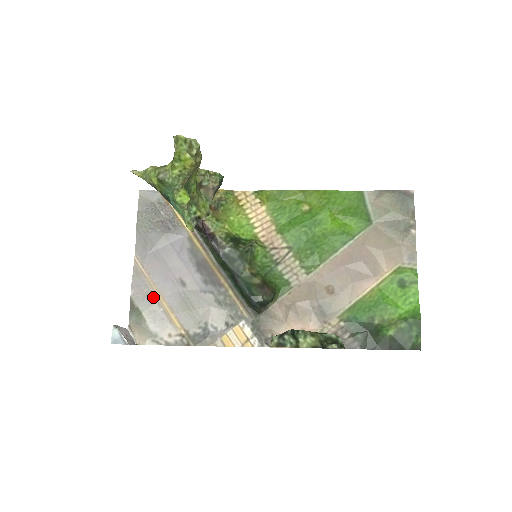
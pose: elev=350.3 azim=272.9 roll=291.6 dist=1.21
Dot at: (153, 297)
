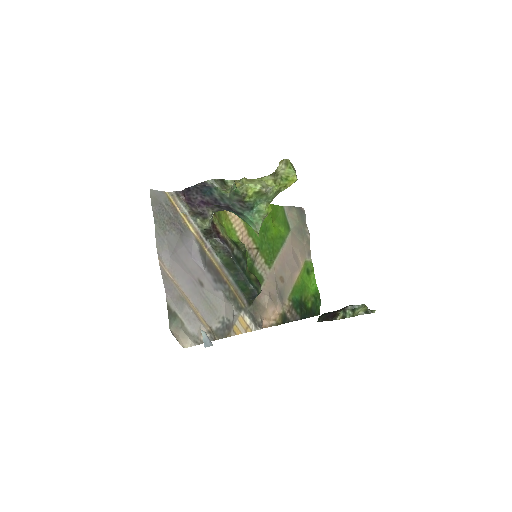
Dot at: (183, 300)
